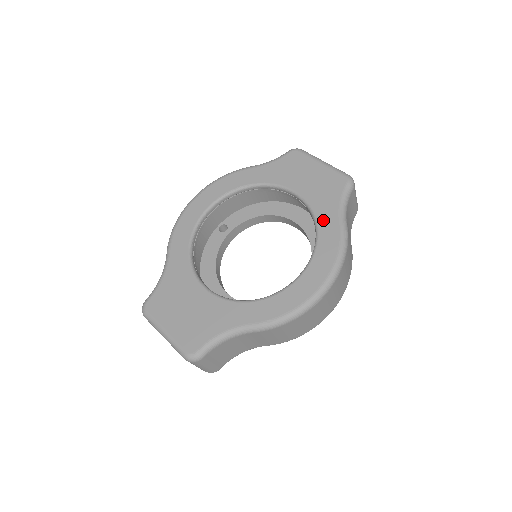
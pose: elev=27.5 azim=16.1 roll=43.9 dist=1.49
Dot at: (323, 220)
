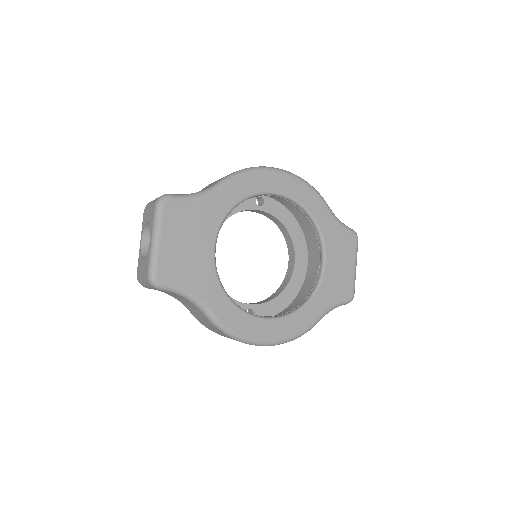
Dot at: (315, 303)
